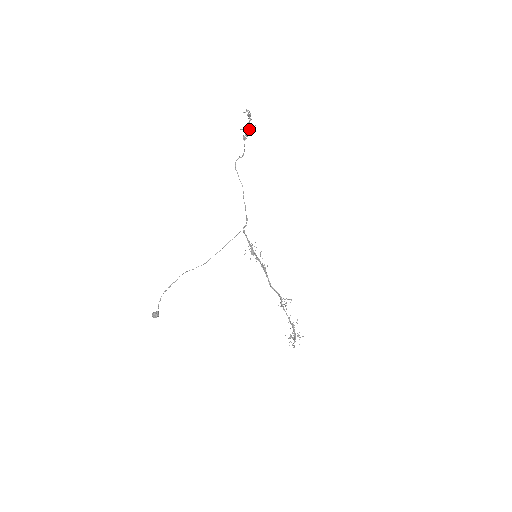
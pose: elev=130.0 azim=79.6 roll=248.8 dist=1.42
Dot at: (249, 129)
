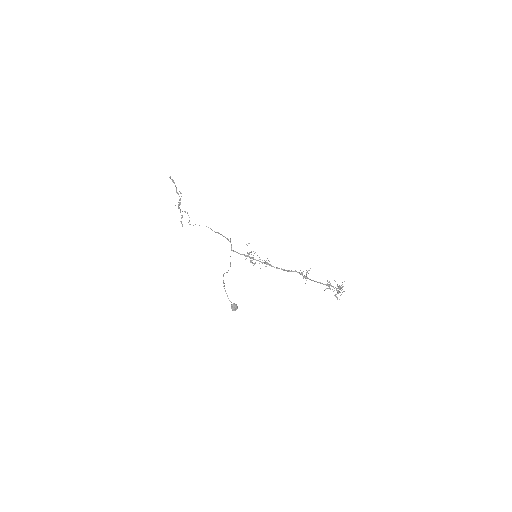
Dot at: (180, 198)
